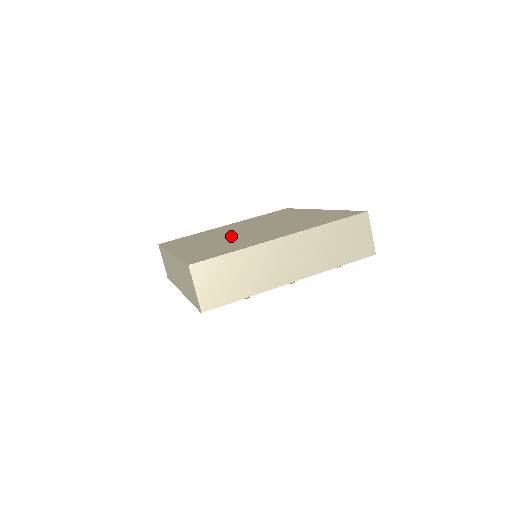
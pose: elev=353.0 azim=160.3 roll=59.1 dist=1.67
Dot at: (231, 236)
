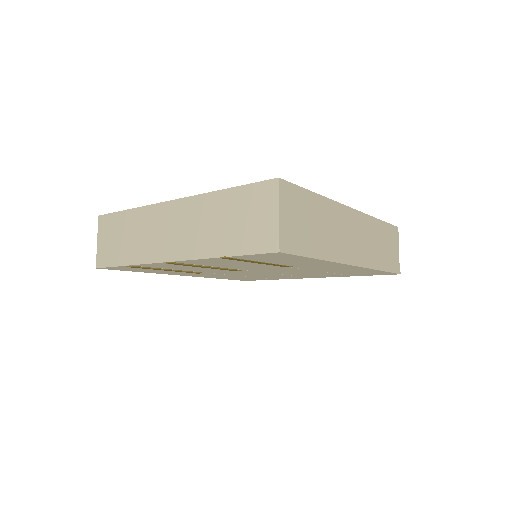
Dot at: occluded
